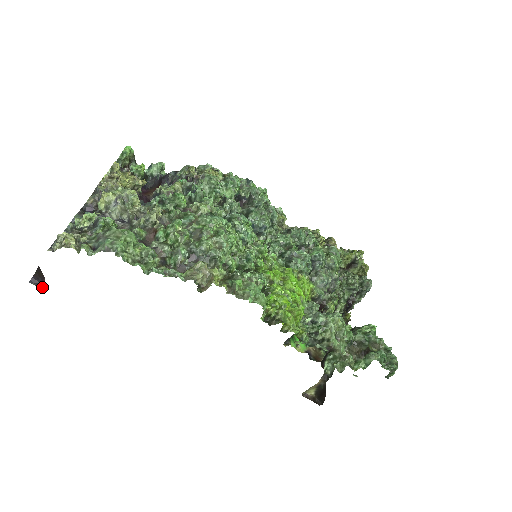
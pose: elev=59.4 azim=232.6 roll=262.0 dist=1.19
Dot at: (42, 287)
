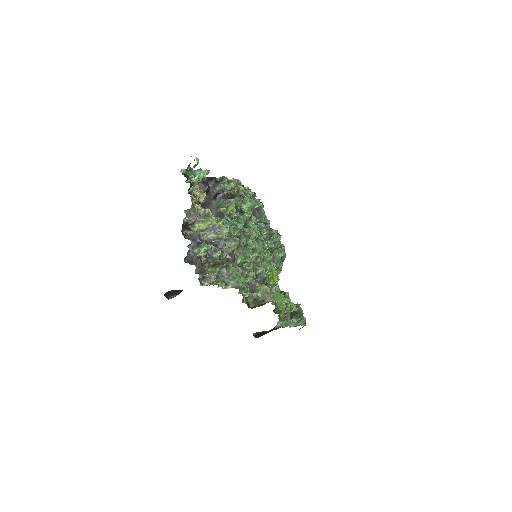
Dot at: (168, 297)
